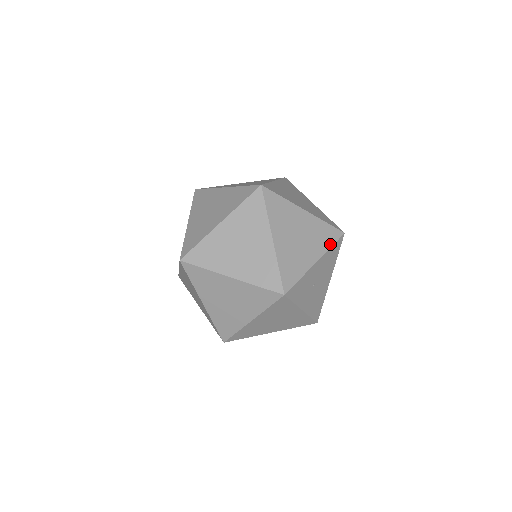
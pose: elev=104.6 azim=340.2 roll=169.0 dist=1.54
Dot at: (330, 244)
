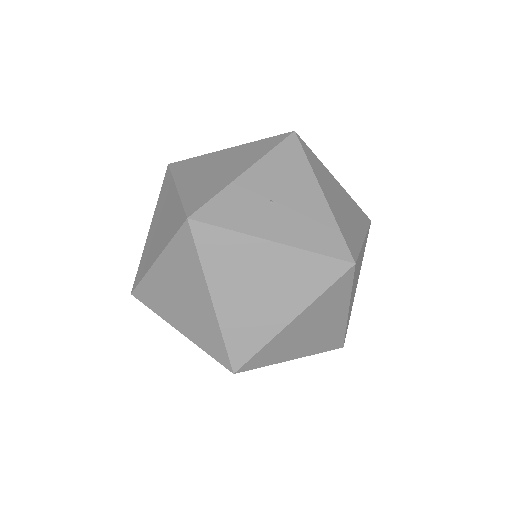
Dot at: (269, 149)
